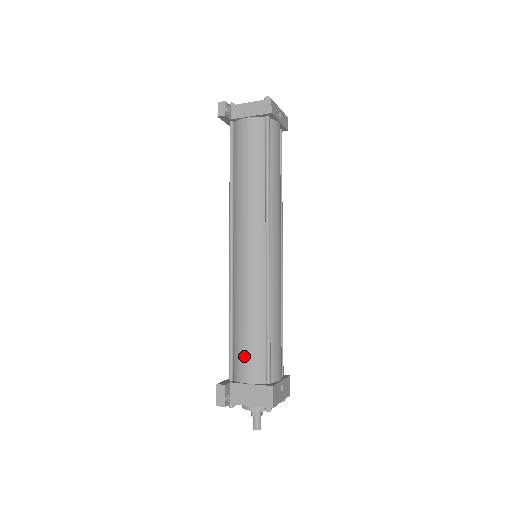
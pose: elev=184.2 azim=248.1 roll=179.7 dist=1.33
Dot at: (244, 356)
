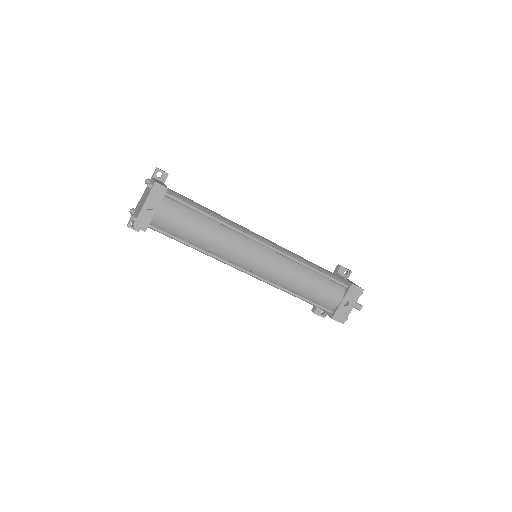
Dot at: occluded
